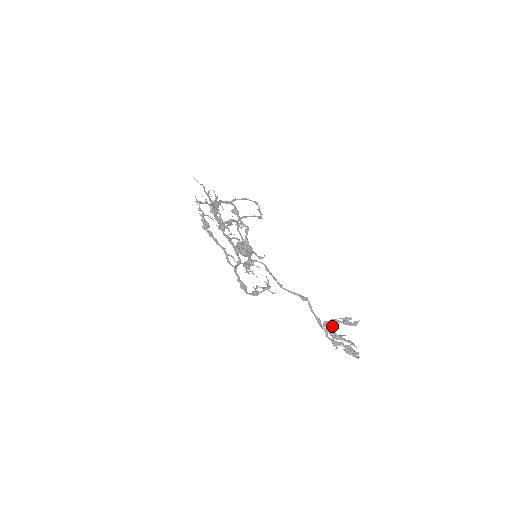
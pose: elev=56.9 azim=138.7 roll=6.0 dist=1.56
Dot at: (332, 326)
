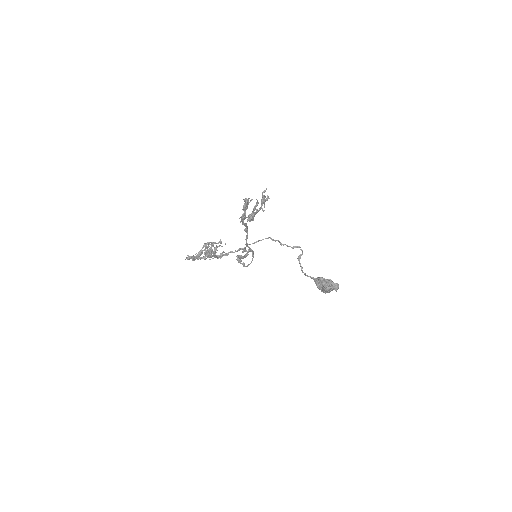
Dot at: occluded
